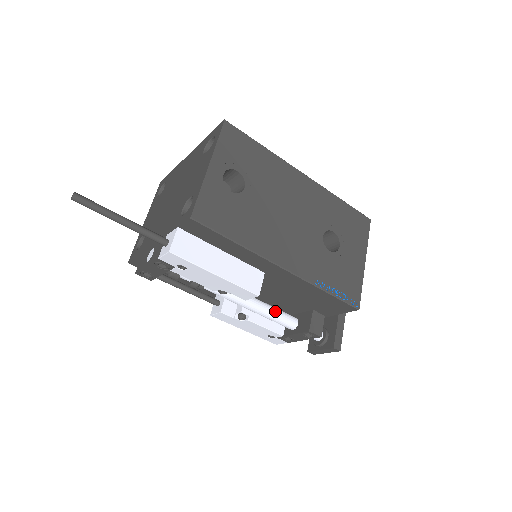
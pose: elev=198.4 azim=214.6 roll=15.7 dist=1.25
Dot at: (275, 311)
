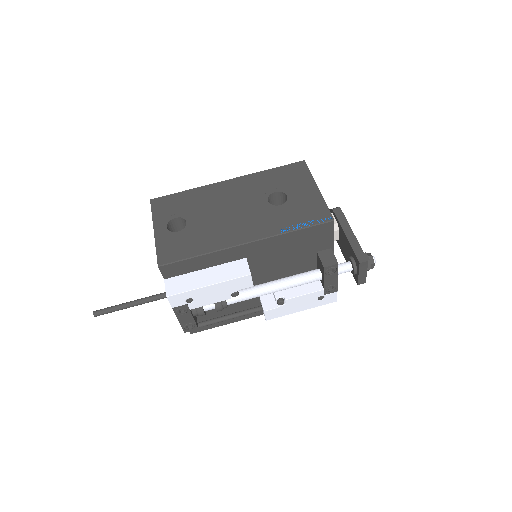
Dot at: (294, 277)
